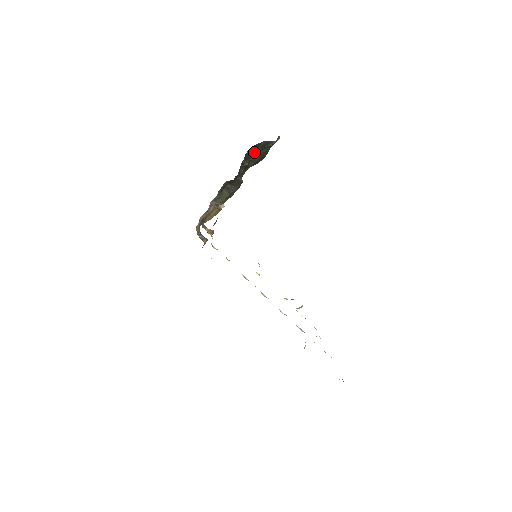
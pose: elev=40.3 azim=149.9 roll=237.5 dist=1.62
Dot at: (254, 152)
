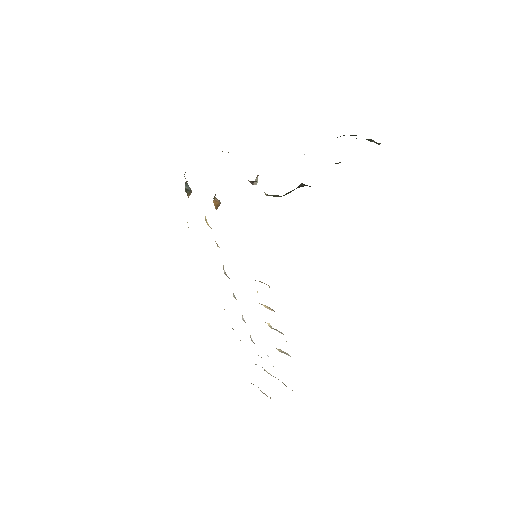
Dot at: occluded
